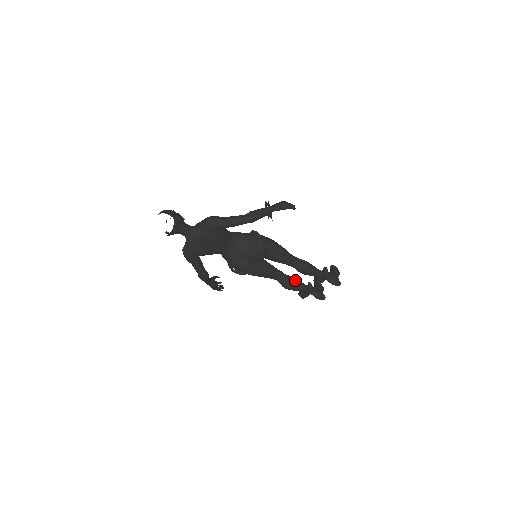
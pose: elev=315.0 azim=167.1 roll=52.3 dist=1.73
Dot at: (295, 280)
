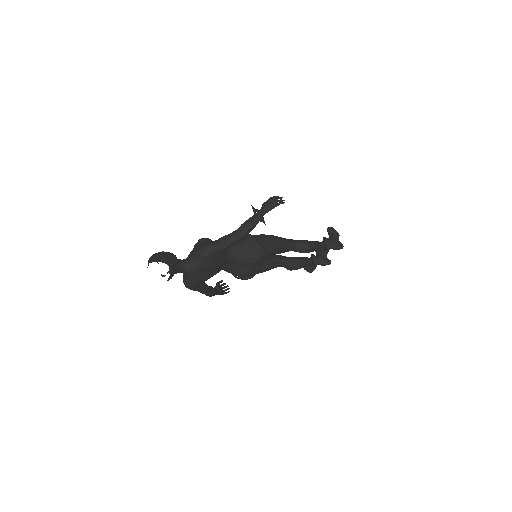
Dot at: (299, 260)
